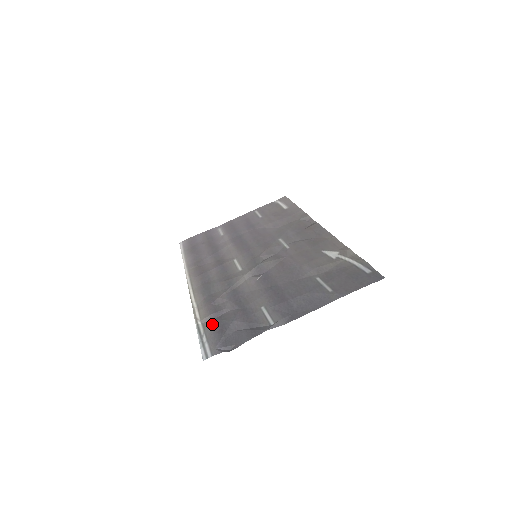
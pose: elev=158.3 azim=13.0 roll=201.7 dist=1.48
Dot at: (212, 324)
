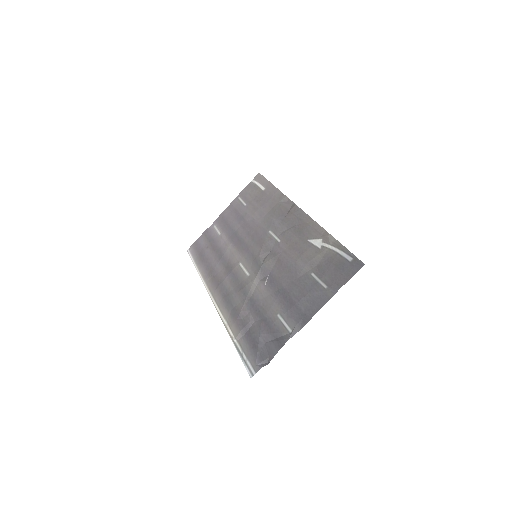
Dot at: (245, 340)
